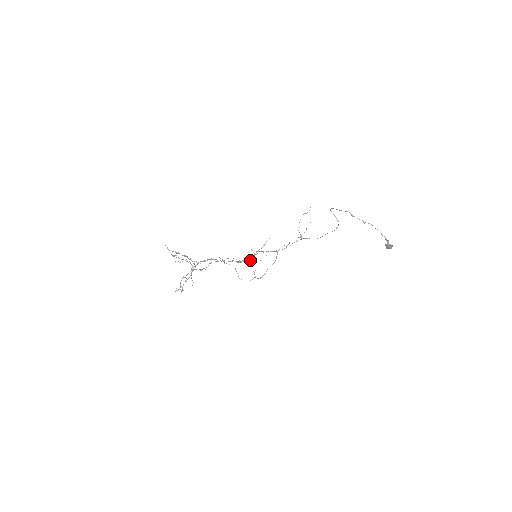
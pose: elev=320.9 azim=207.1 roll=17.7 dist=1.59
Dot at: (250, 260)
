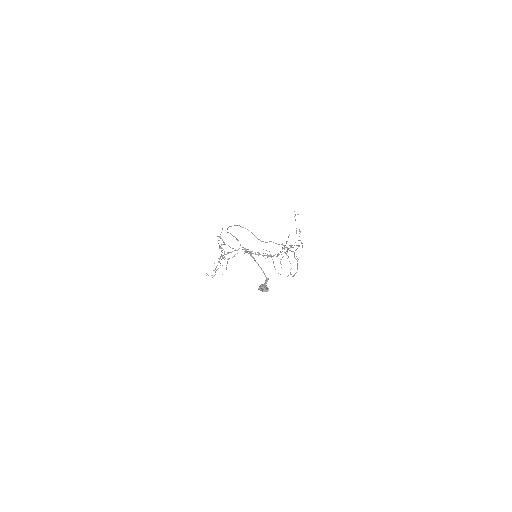
Dot at: (277, 256)
